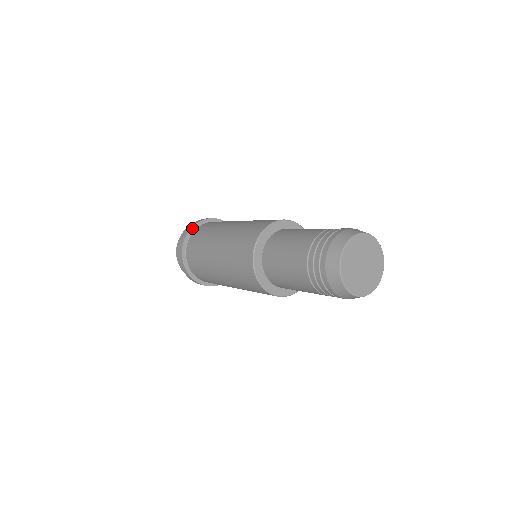
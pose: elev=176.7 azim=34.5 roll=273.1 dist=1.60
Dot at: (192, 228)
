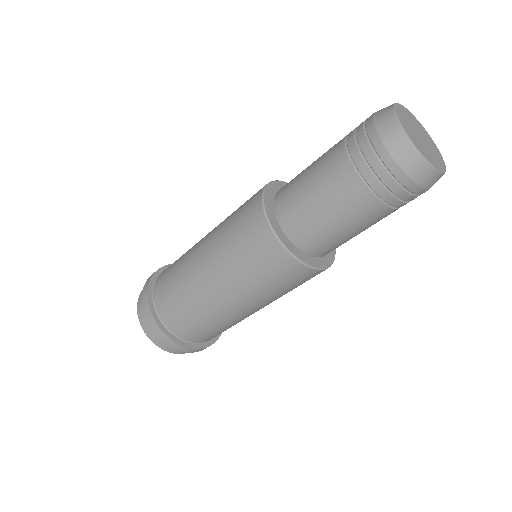
Dot at: (159, 270)
